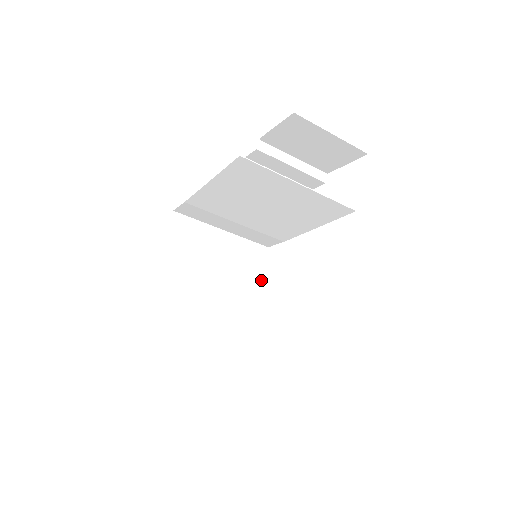
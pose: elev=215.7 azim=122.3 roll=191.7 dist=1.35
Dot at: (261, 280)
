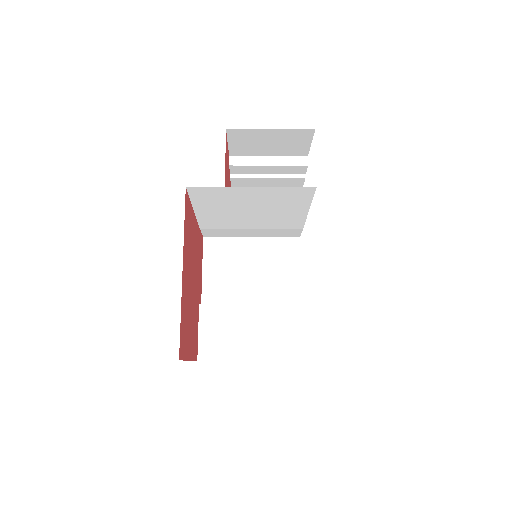
Dot at: (300, 269)
